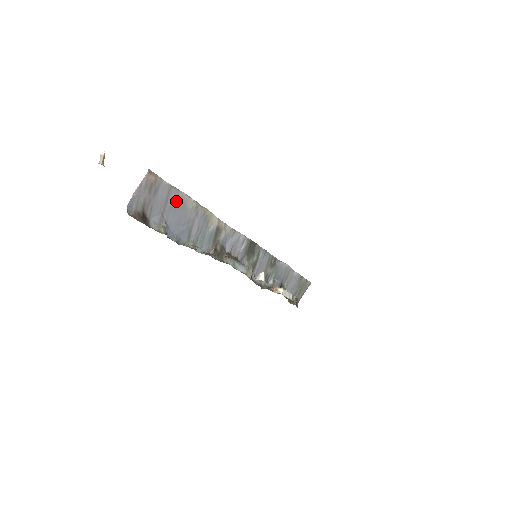
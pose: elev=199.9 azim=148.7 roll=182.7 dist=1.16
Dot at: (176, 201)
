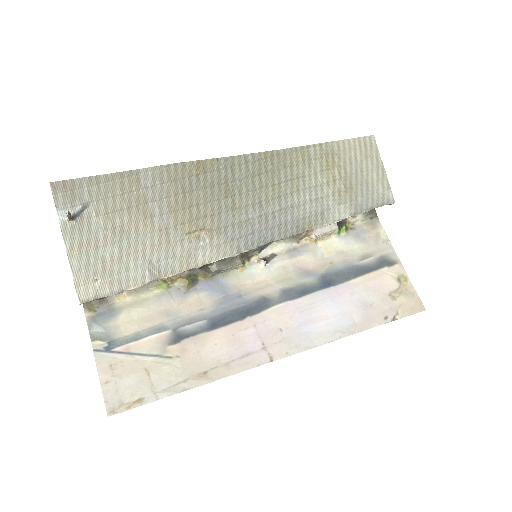
Dot at: occluded
